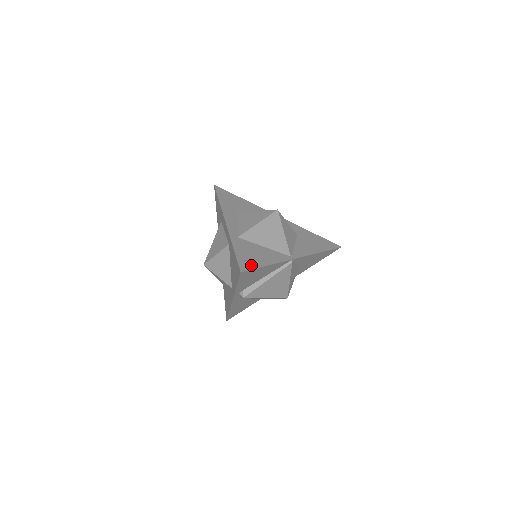
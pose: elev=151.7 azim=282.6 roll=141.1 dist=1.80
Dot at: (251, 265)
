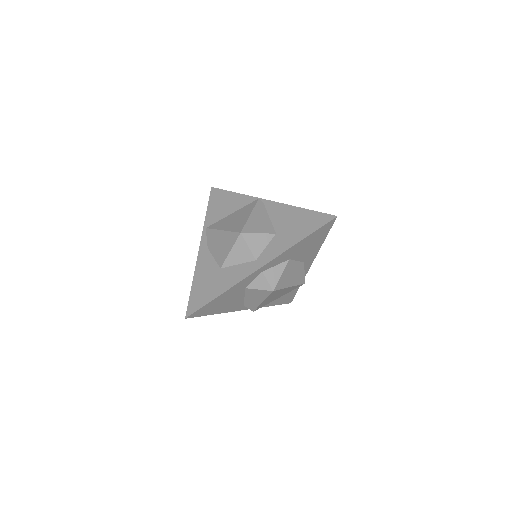
Dot at: occluded
